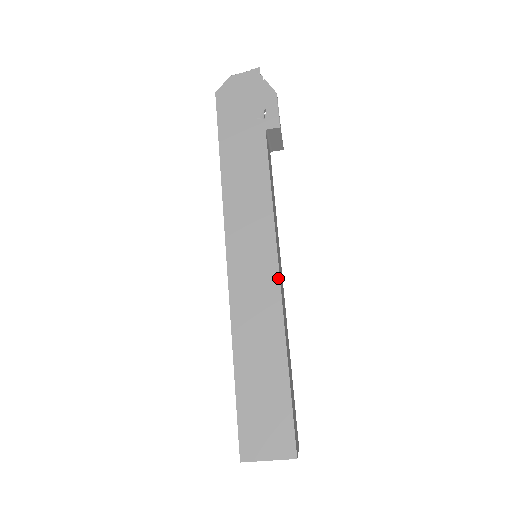
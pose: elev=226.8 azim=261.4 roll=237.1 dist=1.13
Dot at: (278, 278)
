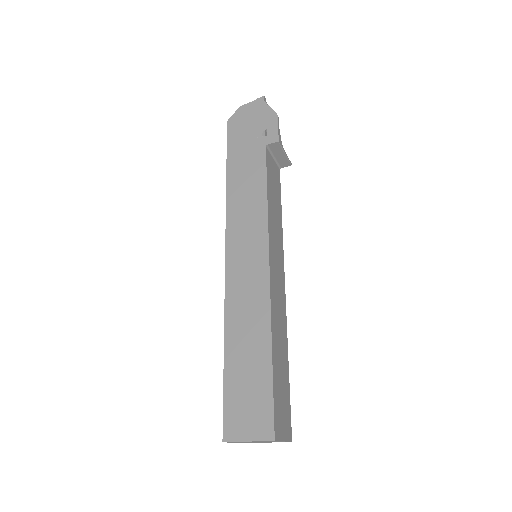
Dot at: (268, 271)
